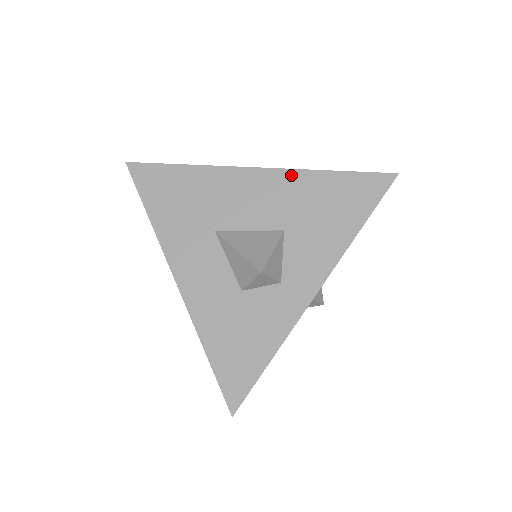
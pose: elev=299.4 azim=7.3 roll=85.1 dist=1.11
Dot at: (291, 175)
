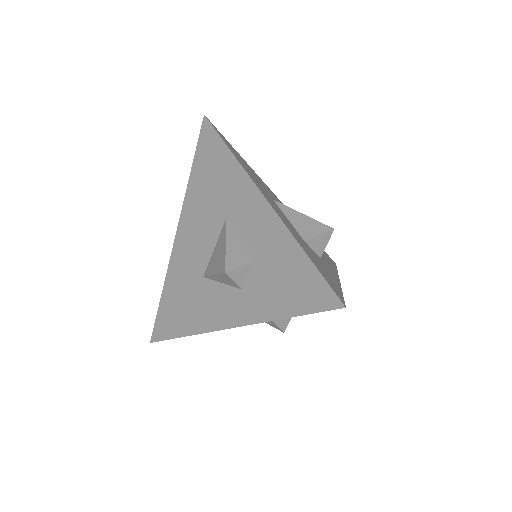
Dot at: occluded
